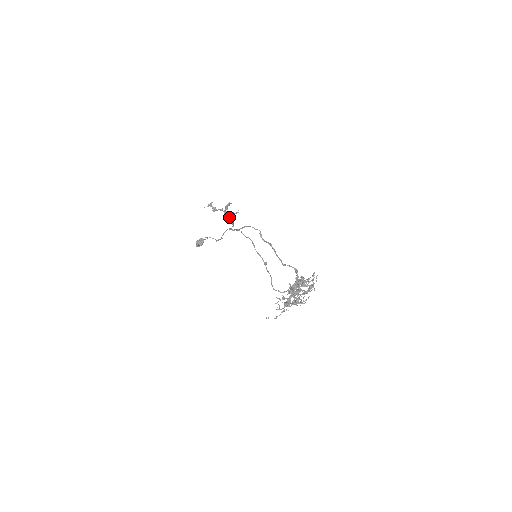
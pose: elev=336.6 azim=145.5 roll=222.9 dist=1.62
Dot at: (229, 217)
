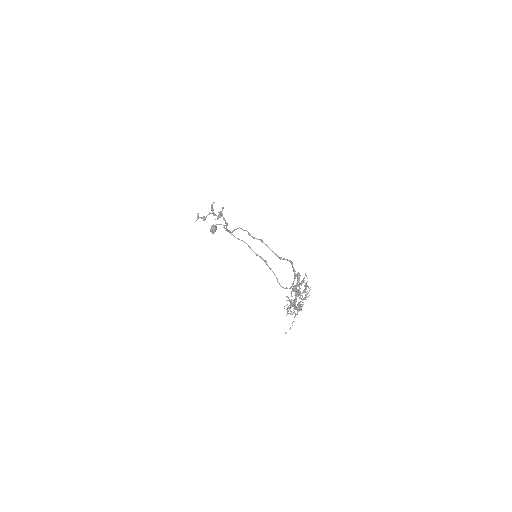
Dot at: (219, 217)
